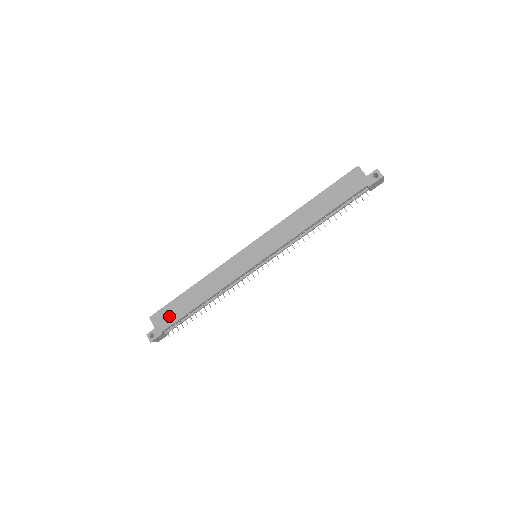
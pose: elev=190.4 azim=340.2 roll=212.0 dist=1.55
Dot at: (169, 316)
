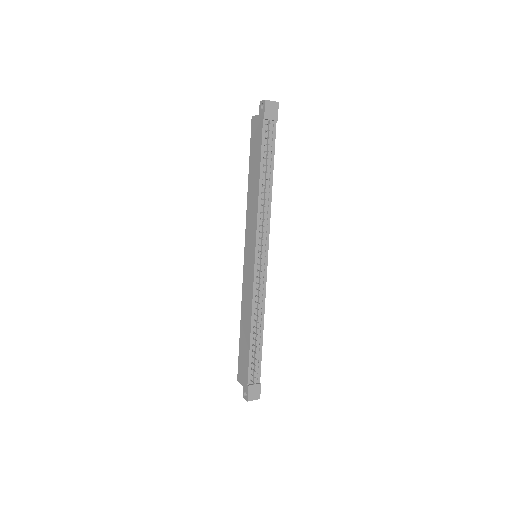
Dot at: (243, 366)
